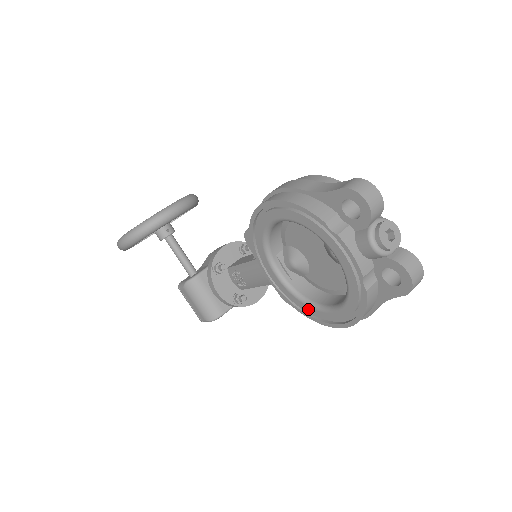
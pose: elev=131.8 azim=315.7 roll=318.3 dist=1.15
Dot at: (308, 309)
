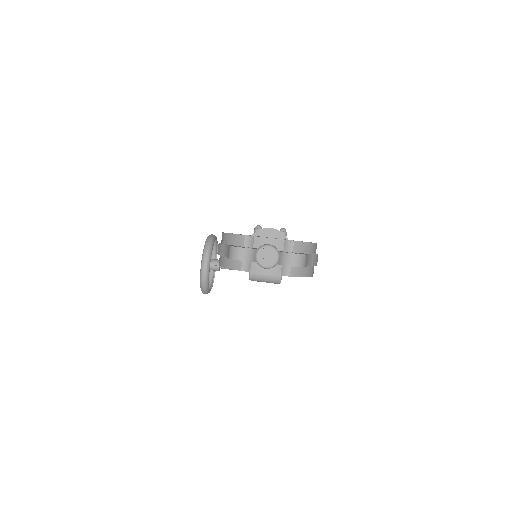
Dot at: occluded
